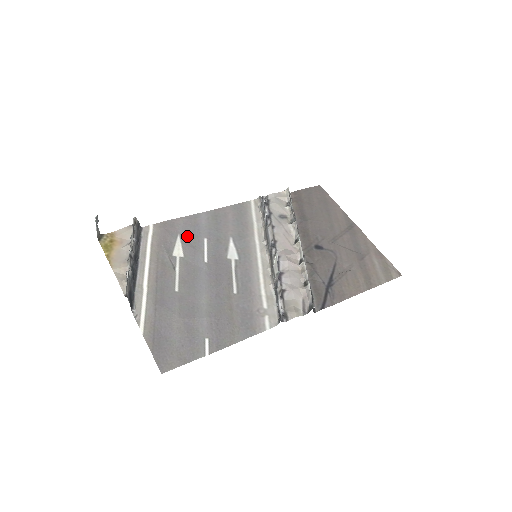
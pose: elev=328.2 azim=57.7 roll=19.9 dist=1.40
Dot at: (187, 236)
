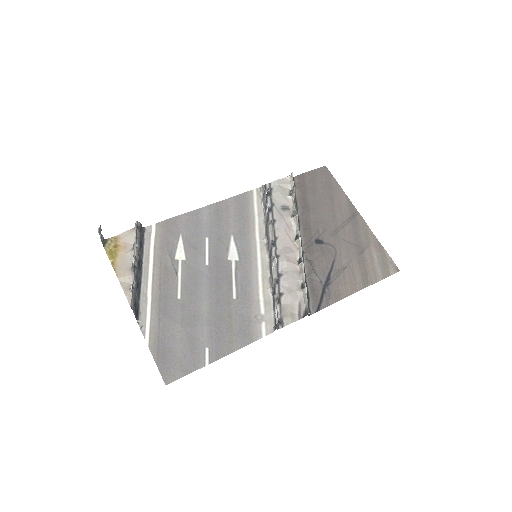
Dot at: (189, 236)
